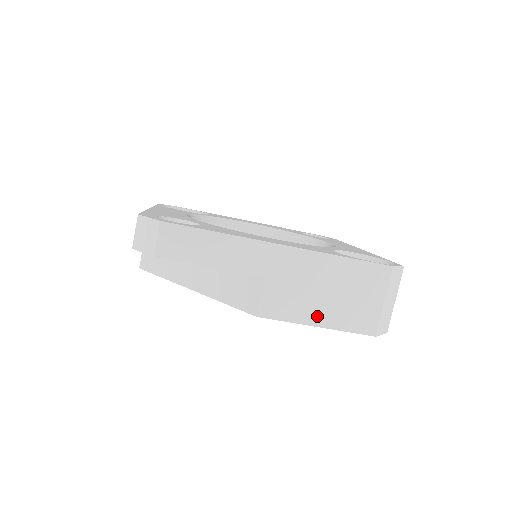
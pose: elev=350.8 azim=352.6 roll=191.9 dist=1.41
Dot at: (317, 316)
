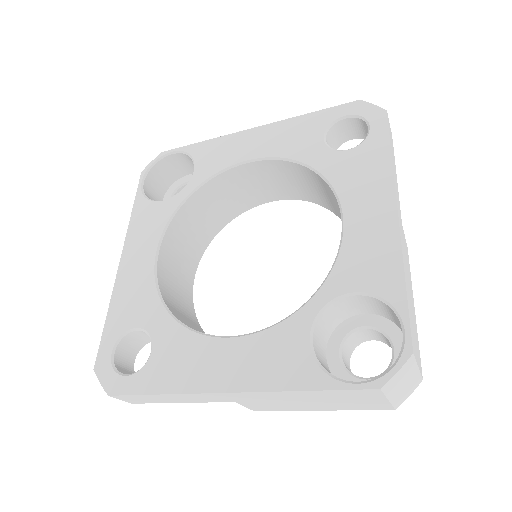
Dot at: (313, 408)
